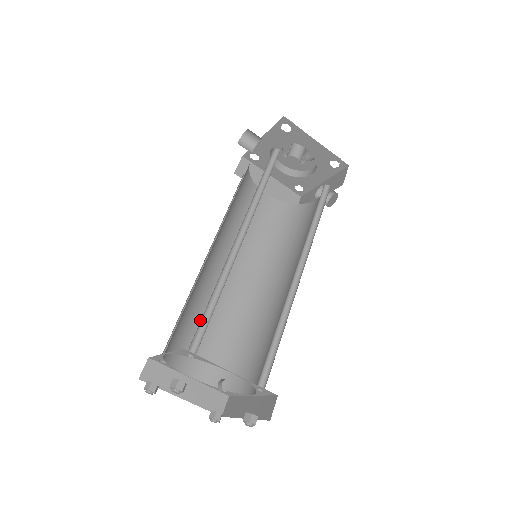
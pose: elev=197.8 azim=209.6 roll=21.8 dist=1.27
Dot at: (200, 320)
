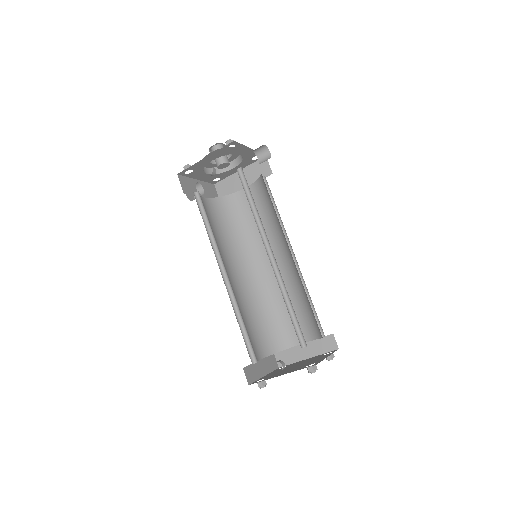
Dot at: (278, 309)
